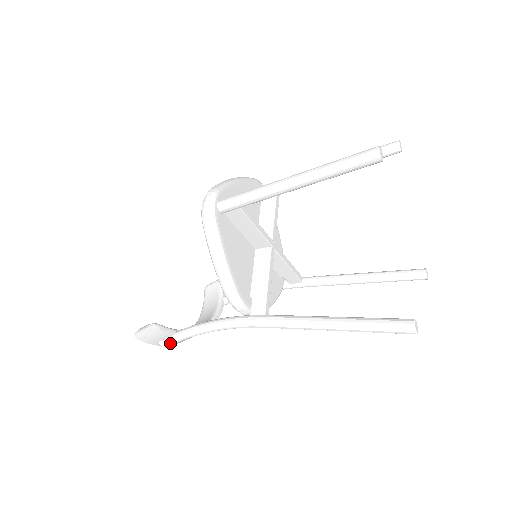
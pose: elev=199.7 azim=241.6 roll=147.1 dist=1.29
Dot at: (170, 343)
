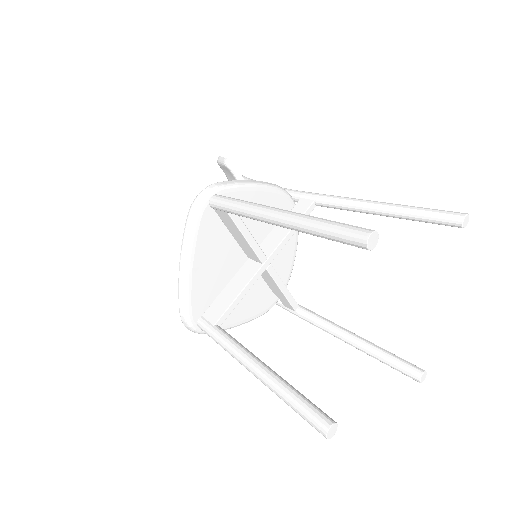
Dot at: occluded
